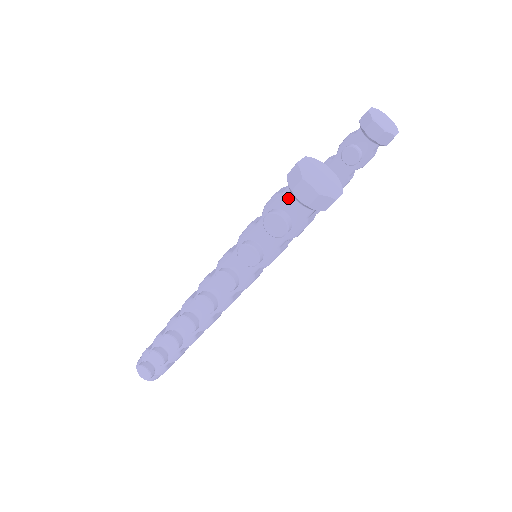
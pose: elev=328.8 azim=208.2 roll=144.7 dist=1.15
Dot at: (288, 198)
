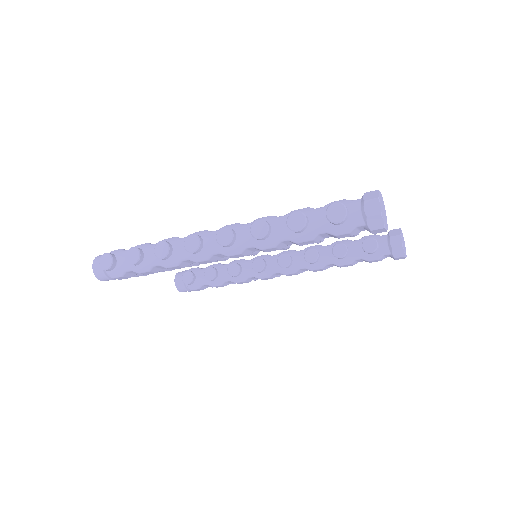
Dot at: (356, 205)
